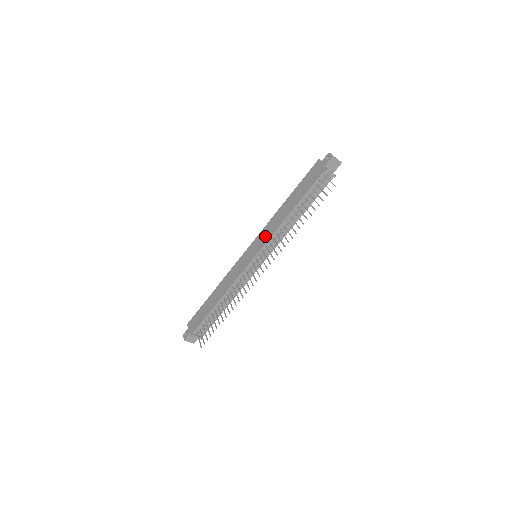
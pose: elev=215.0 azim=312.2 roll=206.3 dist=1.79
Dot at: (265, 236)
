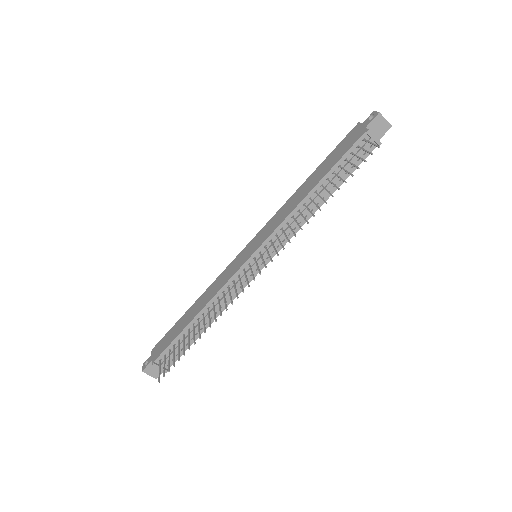
Dot at: (271, 226)
